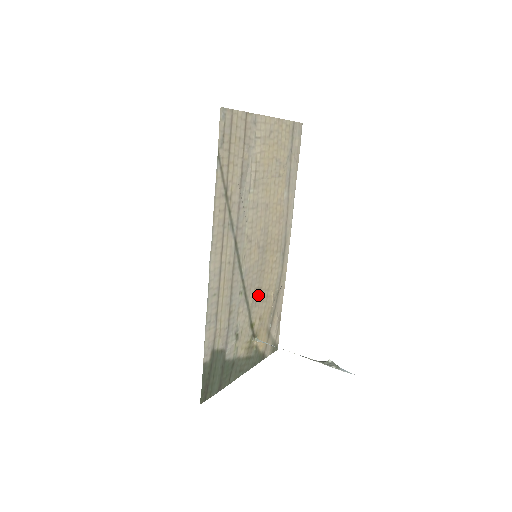
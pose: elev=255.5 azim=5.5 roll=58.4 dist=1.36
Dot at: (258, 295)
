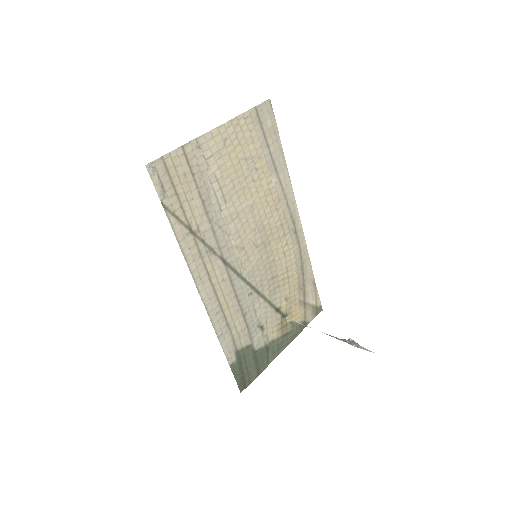
Dot at: (275, 283)
